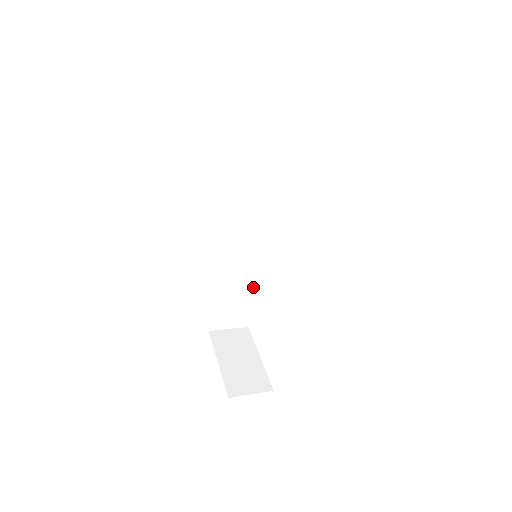
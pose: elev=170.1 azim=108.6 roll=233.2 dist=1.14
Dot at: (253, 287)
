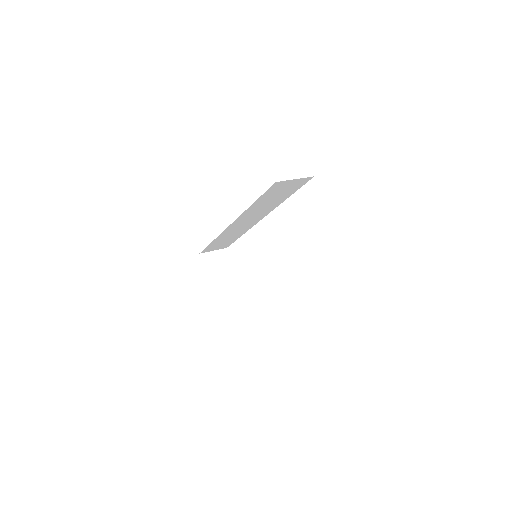
Dot at: (239, 237)
